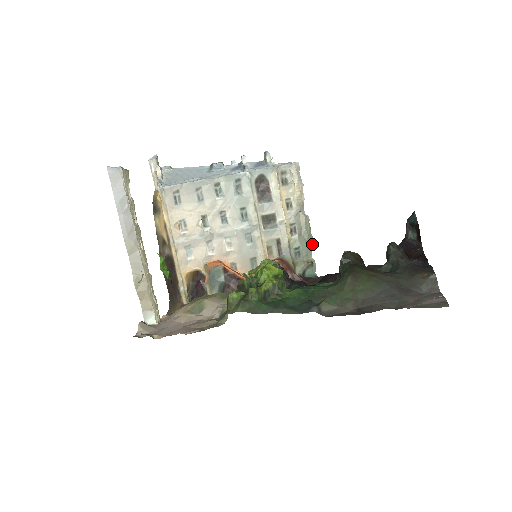
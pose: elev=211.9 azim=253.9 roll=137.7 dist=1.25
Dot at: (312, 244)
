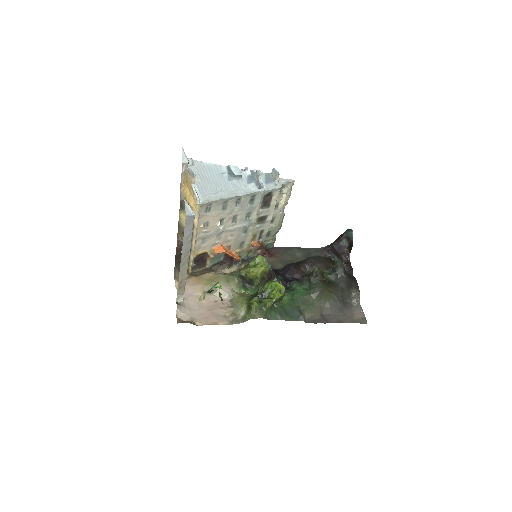
Dot at: occluded
